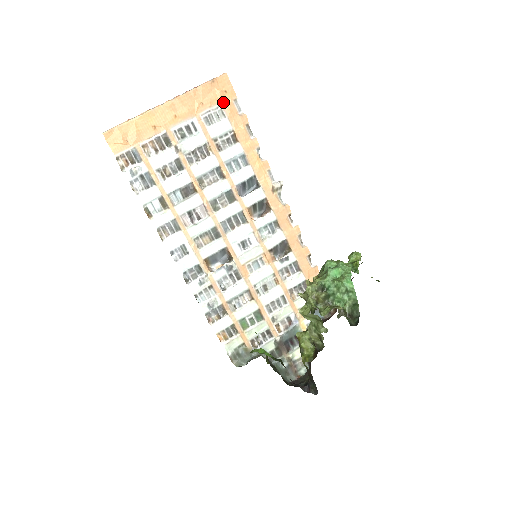
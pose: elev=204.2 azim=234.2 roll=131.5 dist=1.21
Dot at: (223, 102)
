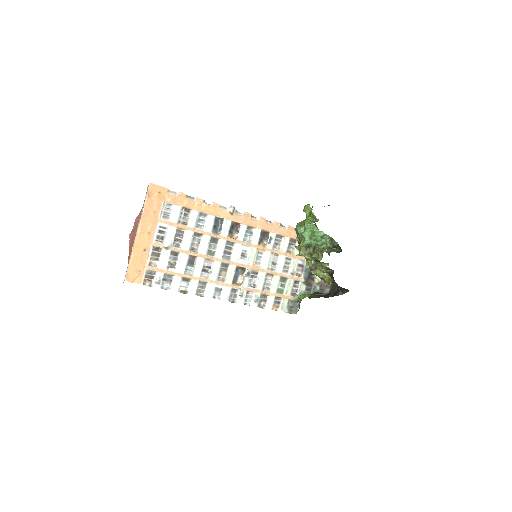
Dot at: (163, 199)
